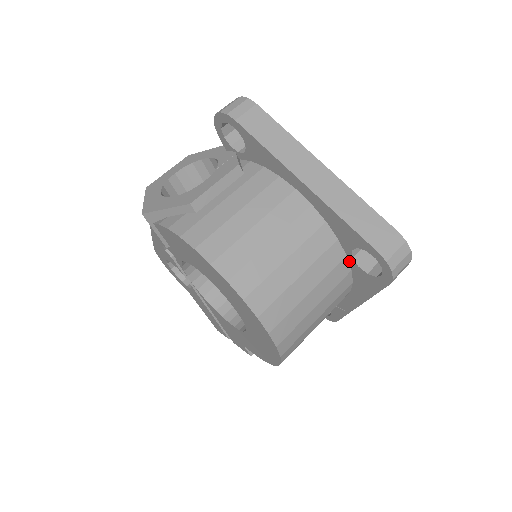
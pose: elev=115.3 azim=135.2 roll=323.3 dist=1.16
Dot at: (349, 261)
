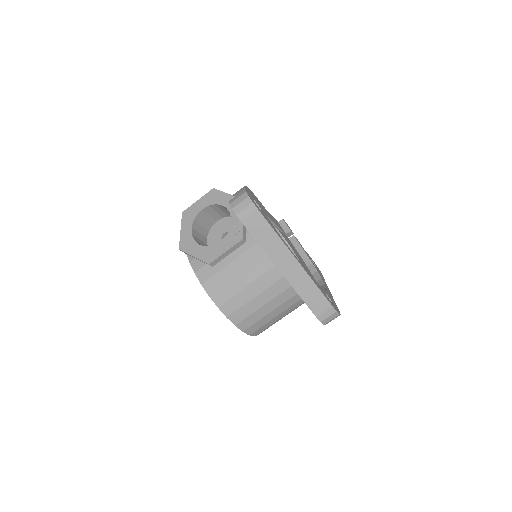
Dot at: occluded
